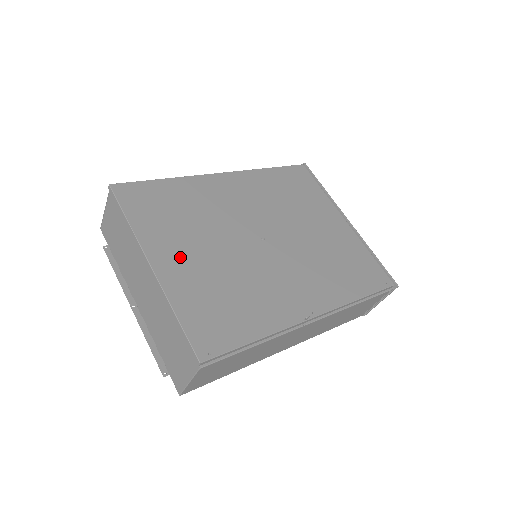
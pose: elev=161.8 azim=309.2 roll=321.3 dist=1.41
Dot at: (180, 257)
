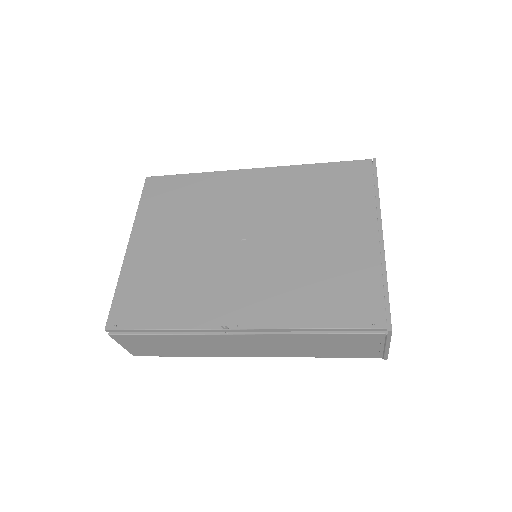
Dot at: (154, 243)
